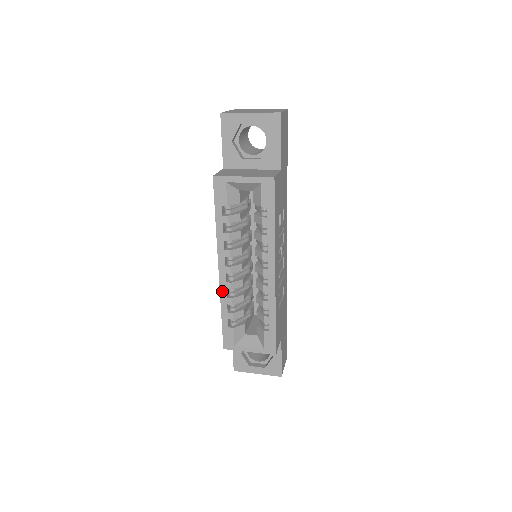
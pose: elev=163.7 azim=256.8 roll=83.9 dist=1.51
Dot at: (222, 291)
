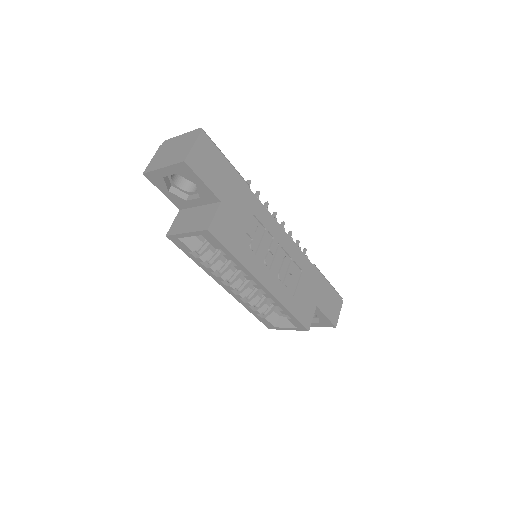
Dot at: (238, 299)
